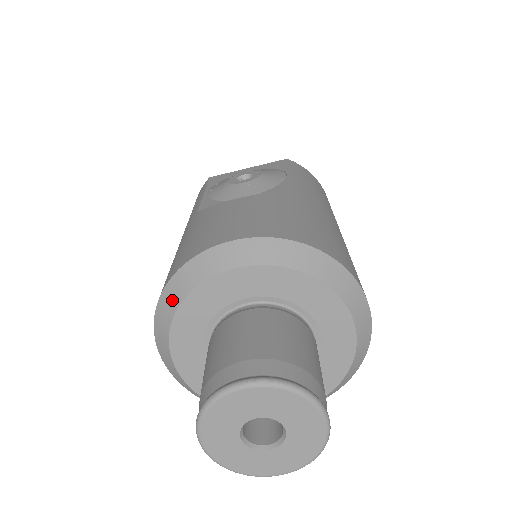
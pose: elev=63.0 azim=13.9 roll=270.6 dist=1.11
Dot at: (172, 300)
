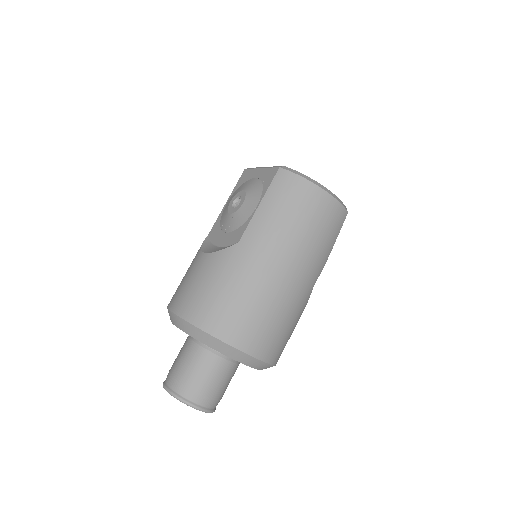
Dot at: occluded
